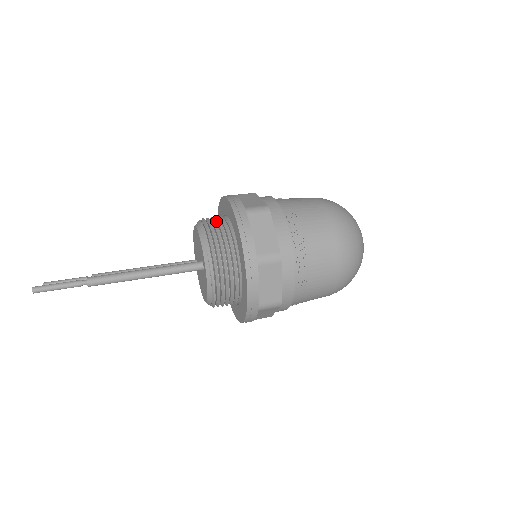
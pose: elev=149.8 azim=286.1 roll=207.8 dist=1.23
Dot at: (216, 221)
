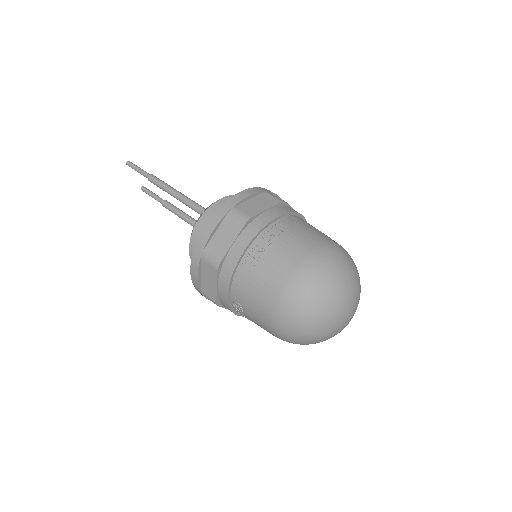
Dot at: occluded
